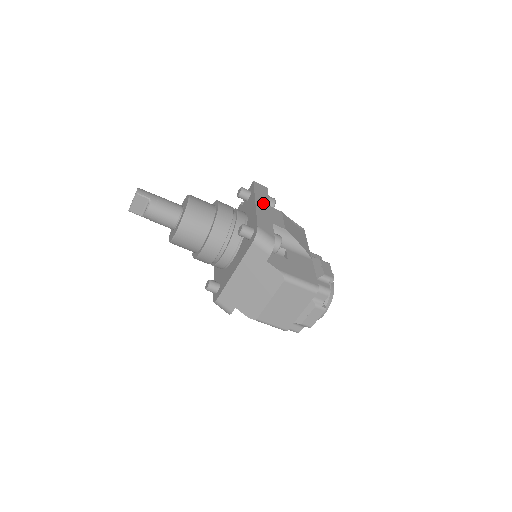
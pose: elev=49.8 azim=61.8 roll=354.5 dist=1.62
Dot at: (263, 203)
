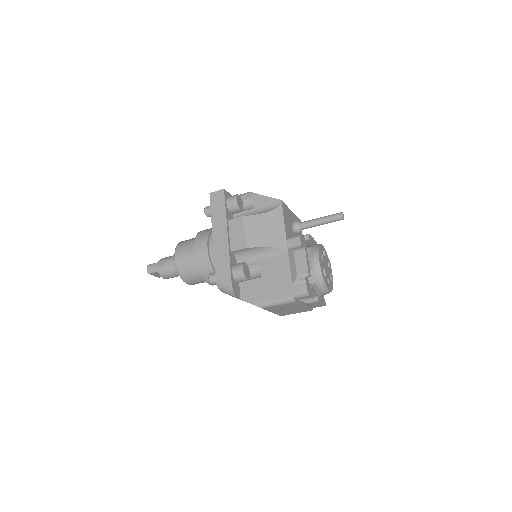
Dot at: (220, 228)
